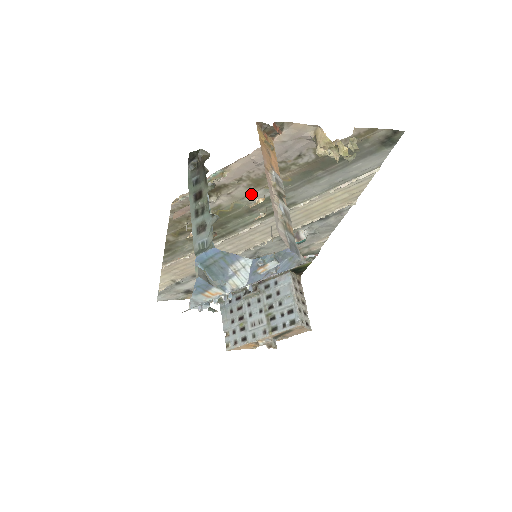
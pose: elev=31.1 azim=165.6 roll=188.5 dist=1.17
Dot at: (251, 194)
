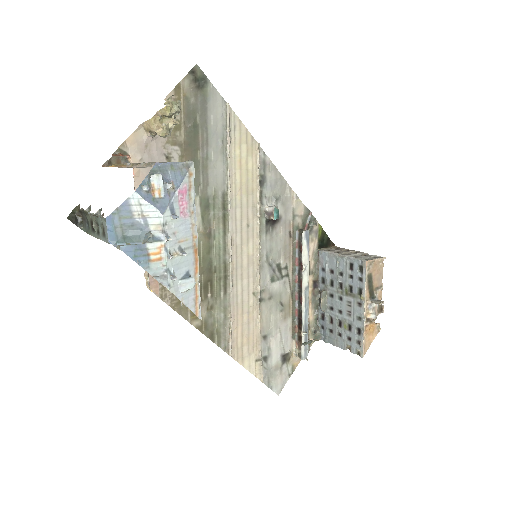
Dot at: occluded
